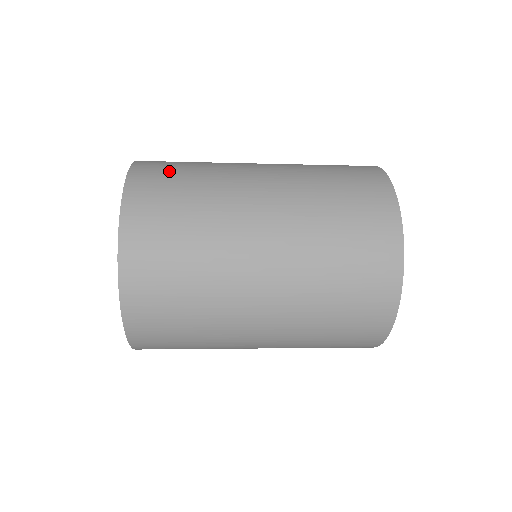
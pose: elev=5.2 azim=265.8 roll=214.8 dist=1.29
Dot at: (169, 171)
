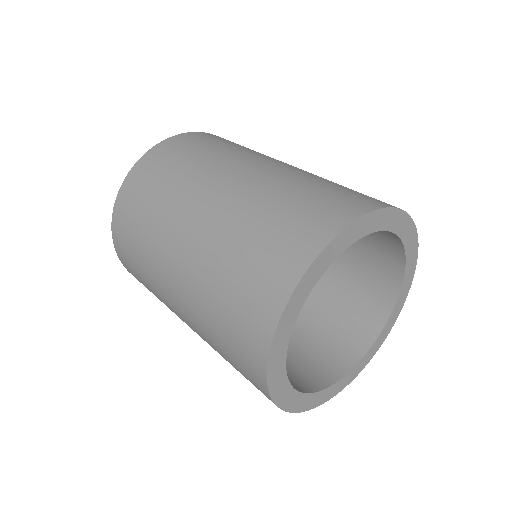
Dot at: (207, 141)
